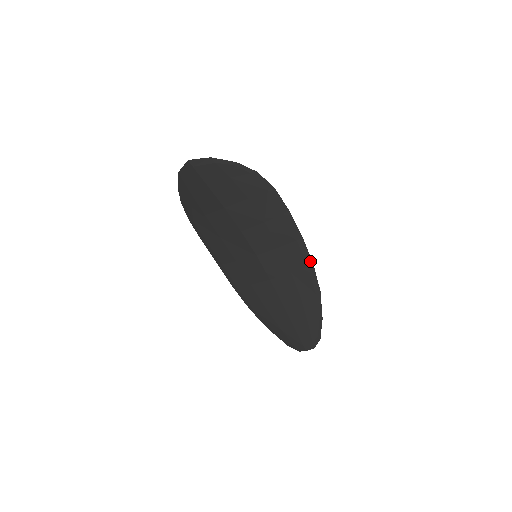
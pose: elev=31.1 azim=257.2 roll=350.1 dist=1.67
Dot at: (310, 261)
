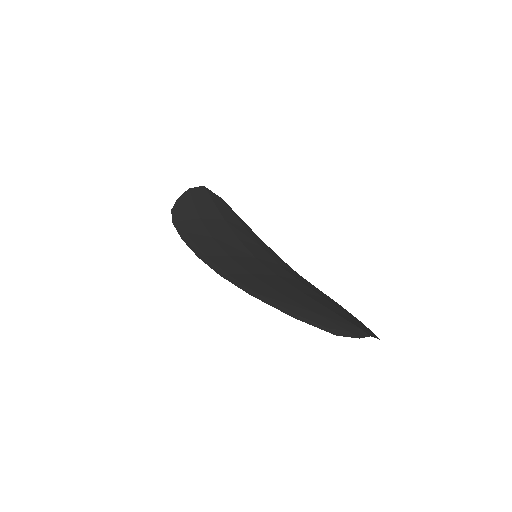
Dot at: (314, 286)
